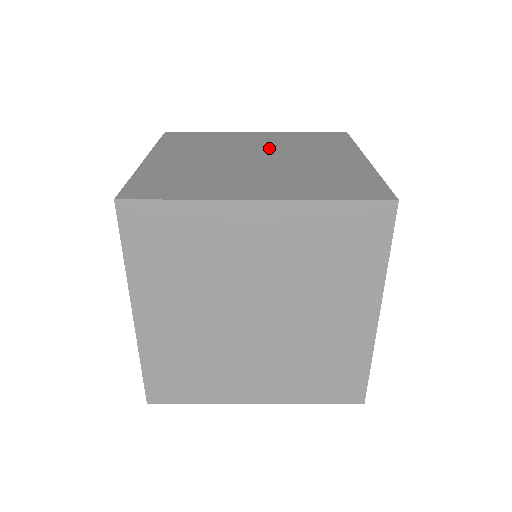
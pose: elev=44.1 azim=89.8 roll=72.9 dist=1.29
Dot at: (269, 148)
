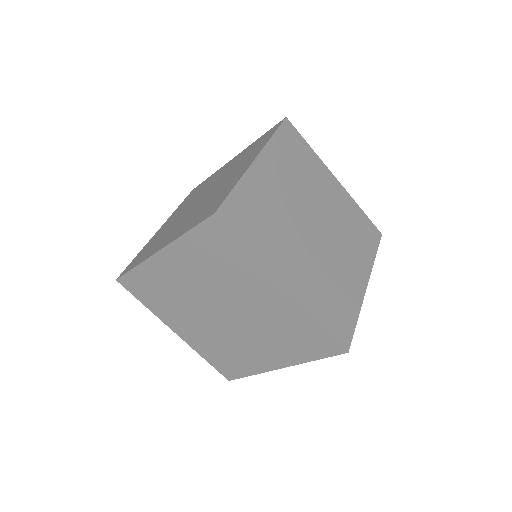
Dot at: (330, 216)
